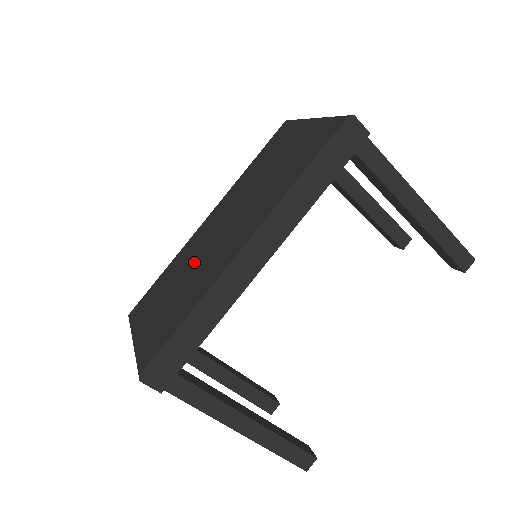
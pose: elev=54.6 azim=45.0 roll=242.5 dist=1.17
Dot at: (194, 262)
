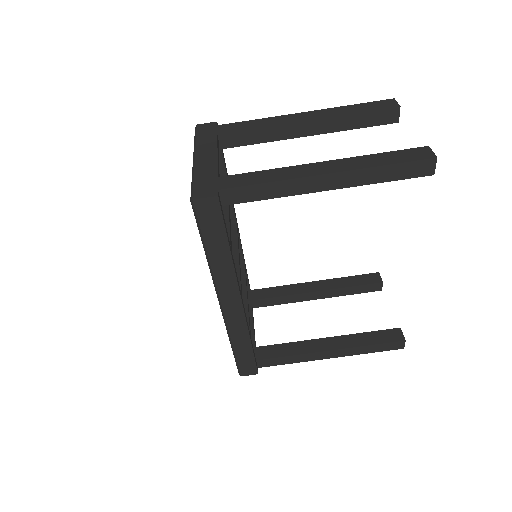
Dot at: occluded
